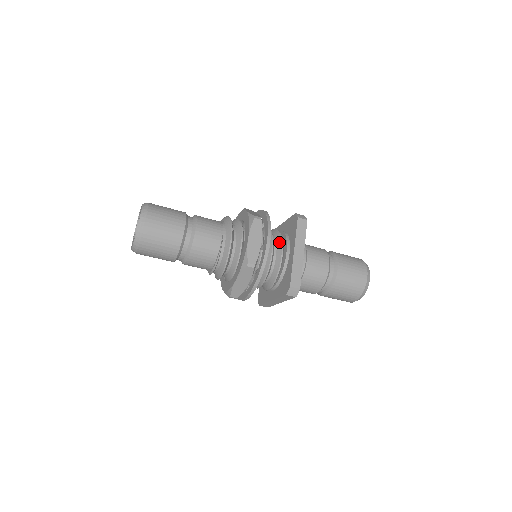
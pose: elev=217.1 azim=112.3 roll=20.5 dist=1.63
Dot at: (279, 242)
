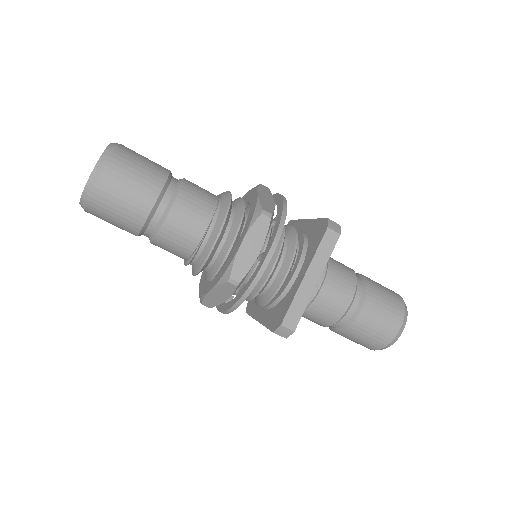
Dot at: (290, 252)
